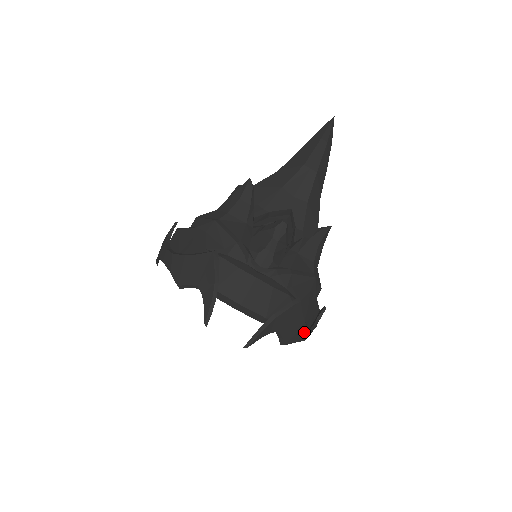
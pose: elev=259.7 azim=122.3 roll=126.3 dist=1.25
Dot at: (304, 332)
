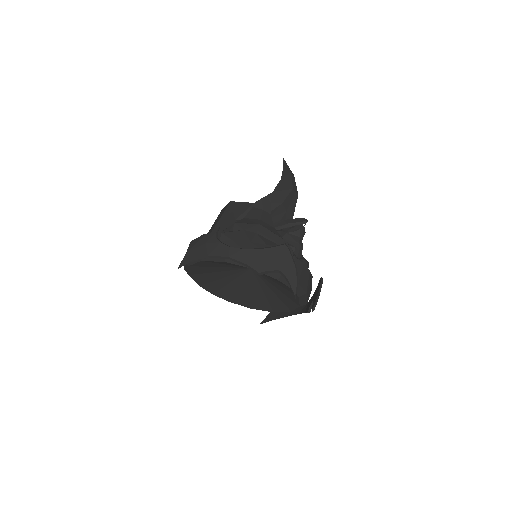
Dot at: occluded
